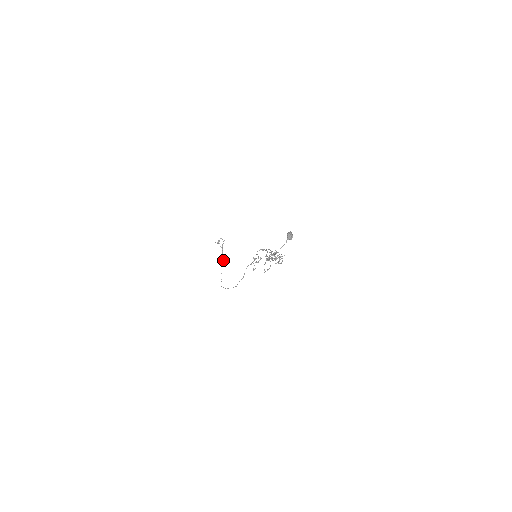
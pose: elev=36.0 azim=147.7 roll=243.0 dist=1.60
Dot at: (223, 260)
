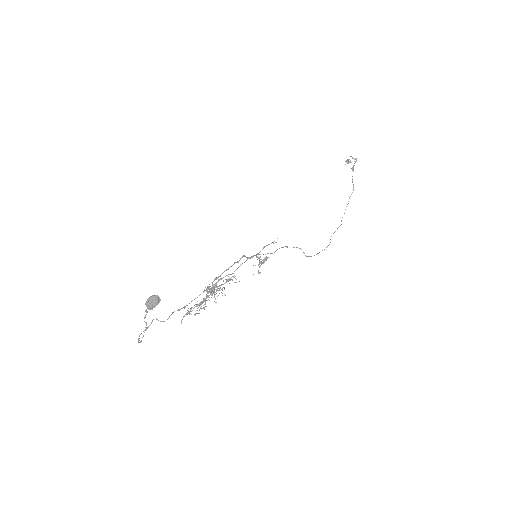
Dot at: (353, 190)
